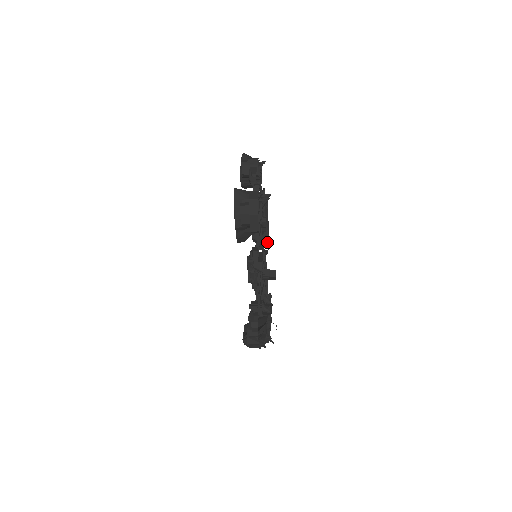
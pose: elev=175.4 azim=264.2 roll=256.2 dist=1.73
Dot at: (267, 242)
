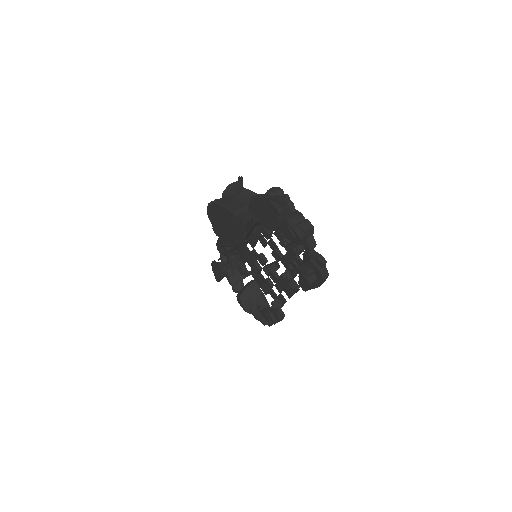
Dot at: occluded
